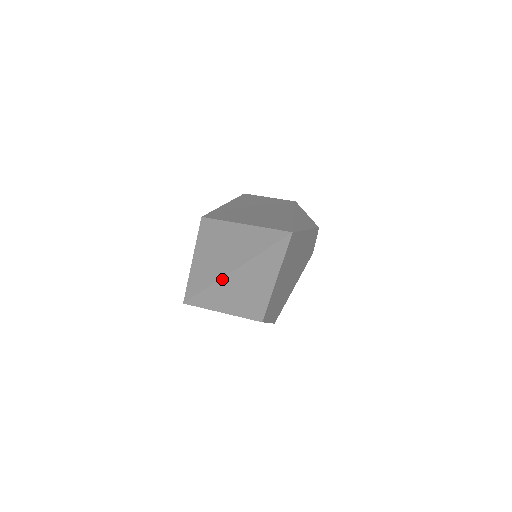
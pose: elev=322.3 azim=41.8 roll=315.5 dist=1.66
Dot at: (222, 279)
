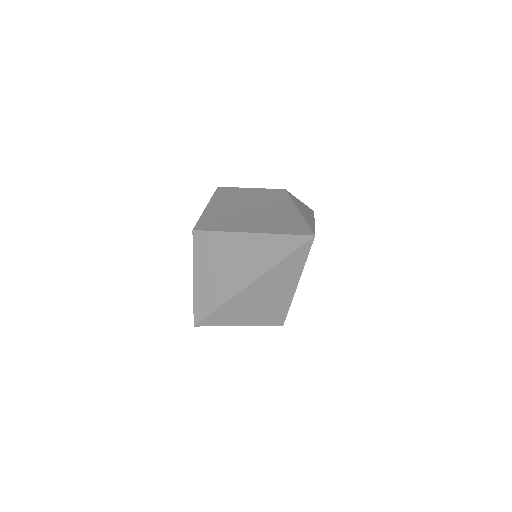
Dot at: (237, 295)
